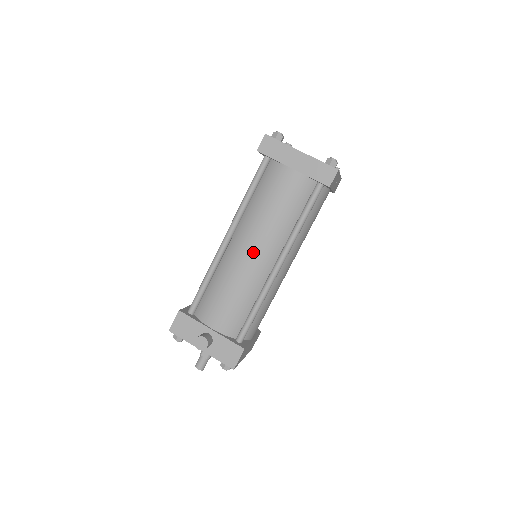
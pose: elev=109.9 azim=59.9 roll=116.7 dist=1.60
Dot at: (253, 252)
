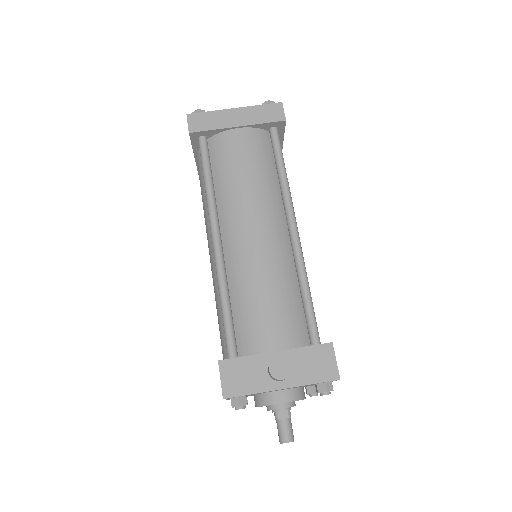
Dot at: (258, 229)
